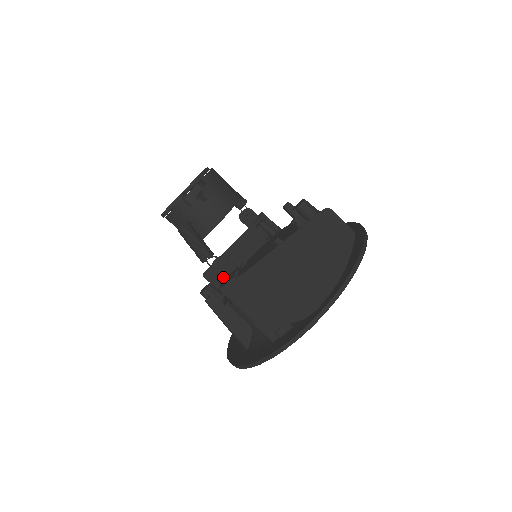
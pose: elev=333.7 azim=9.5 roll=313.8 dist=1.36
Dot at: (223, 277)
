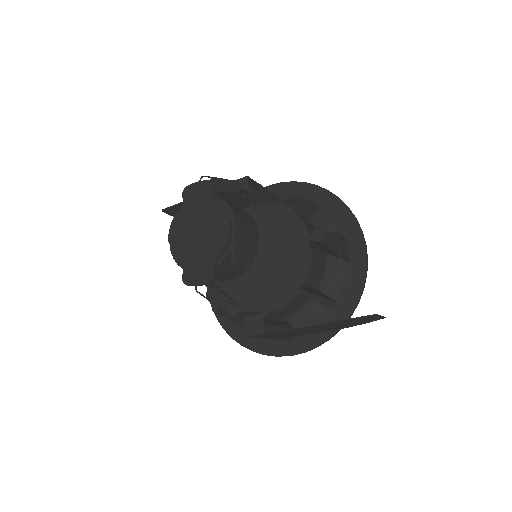
Dot at: occluded
